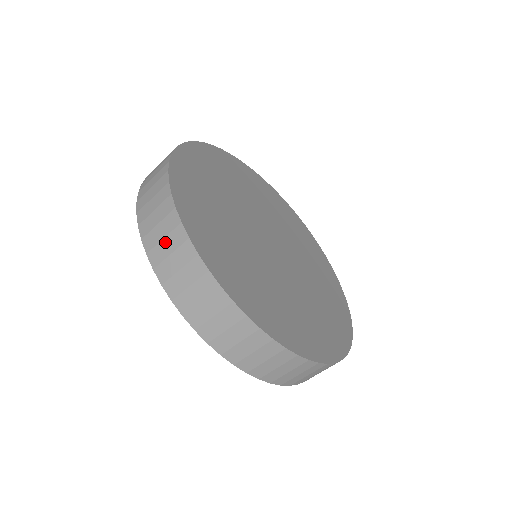
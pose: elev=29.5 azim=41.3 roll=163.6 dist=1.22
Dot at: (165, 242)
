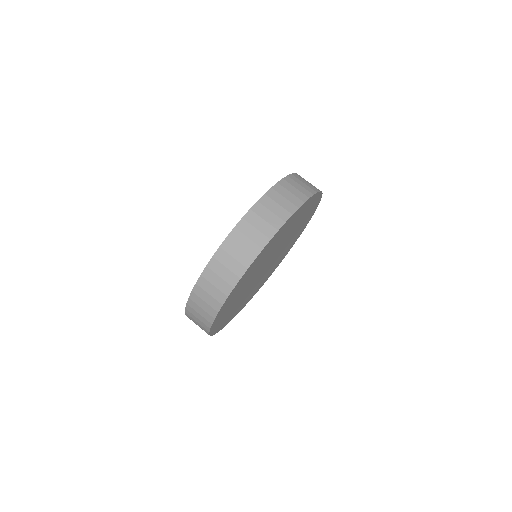
Dot at: (201, 310)
